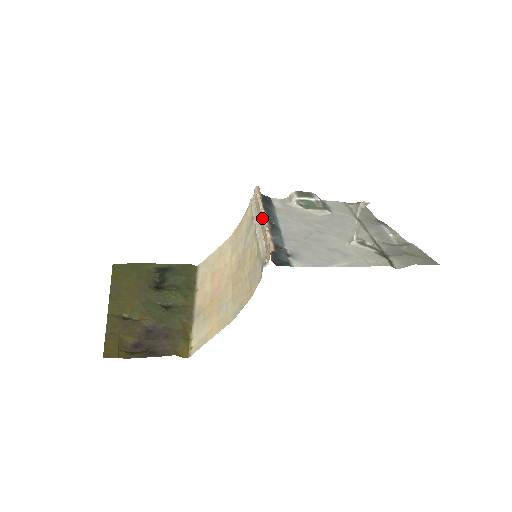
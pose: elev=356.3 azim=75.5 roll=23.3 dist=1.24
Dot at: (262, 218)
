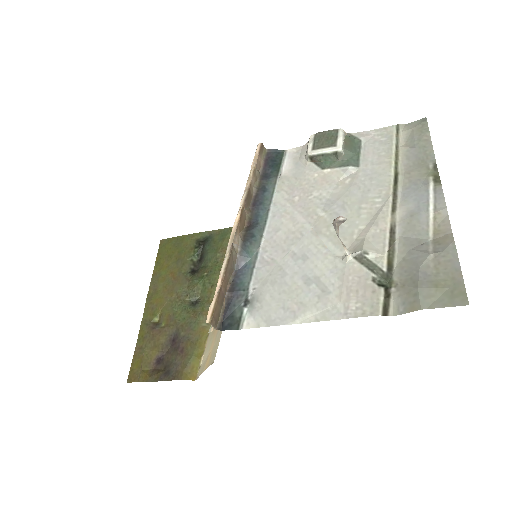
Dot at: occluded
